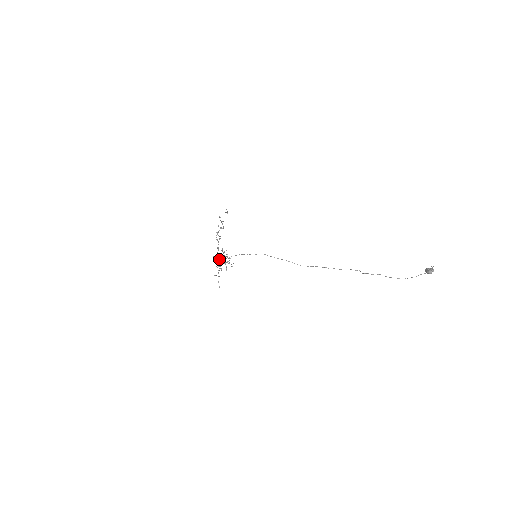
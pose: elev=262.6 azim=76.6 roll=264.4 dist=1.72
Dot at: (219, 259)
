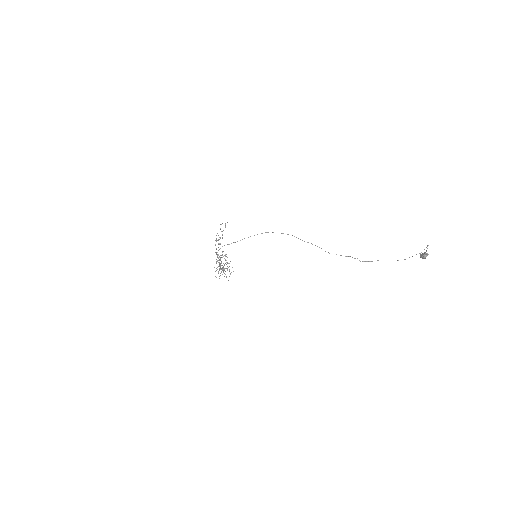
Dot at: occluded
